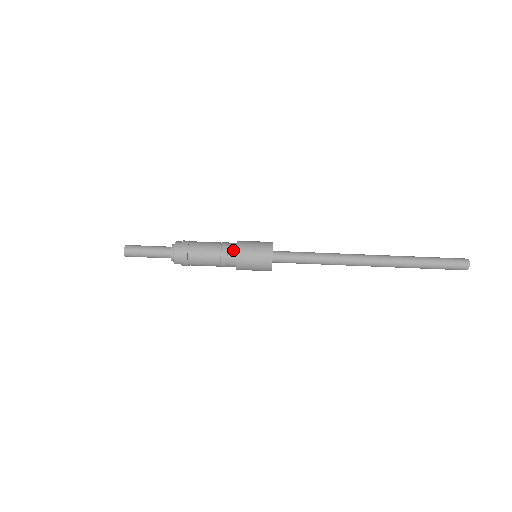
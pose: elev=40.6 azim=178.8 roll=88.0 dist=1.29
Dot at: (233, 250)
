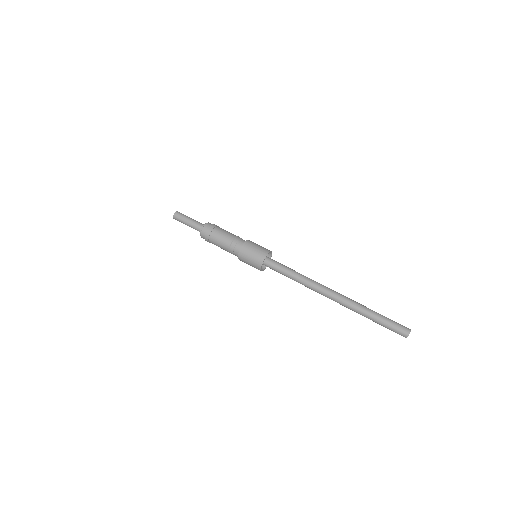
Dot at: occluded
